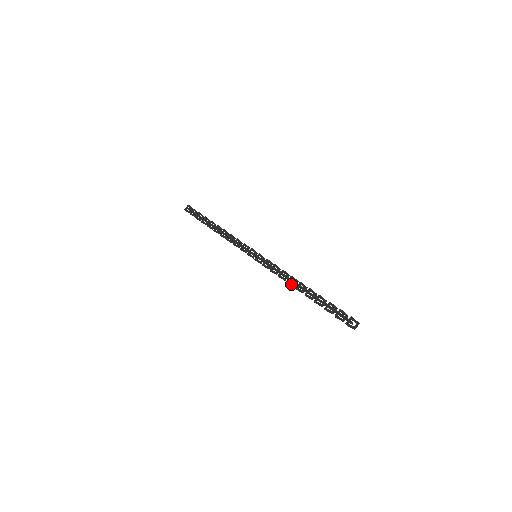
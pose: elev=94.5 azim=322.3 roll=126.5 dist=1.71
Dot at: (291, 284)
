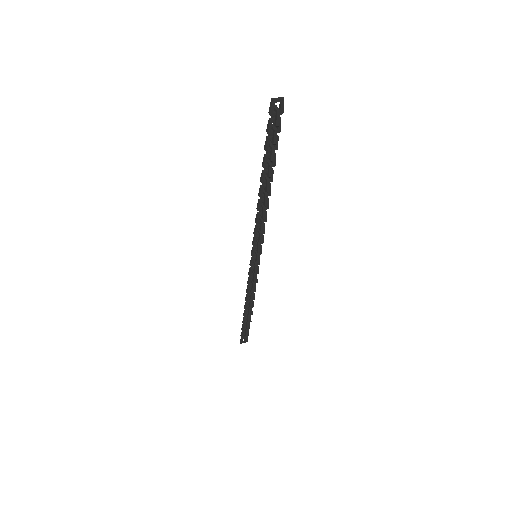
Dot at: (259, 202)
